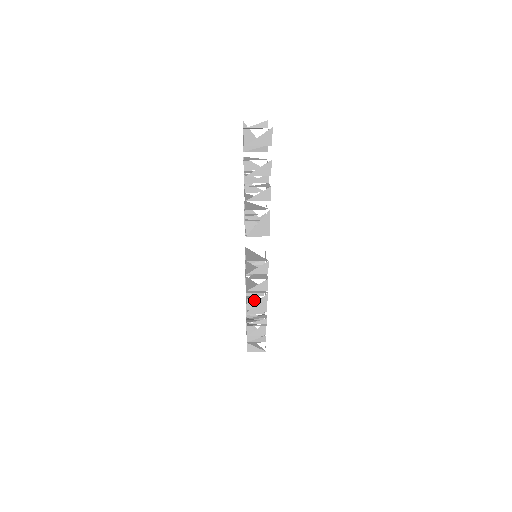
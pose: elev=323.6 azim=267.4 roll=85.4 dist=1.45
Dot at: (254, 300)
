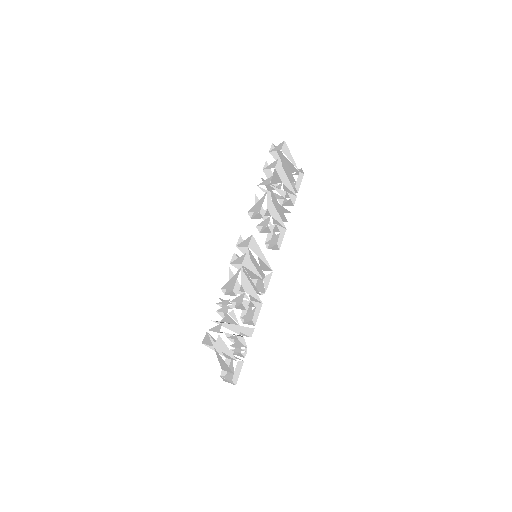
Dot at: occluded
